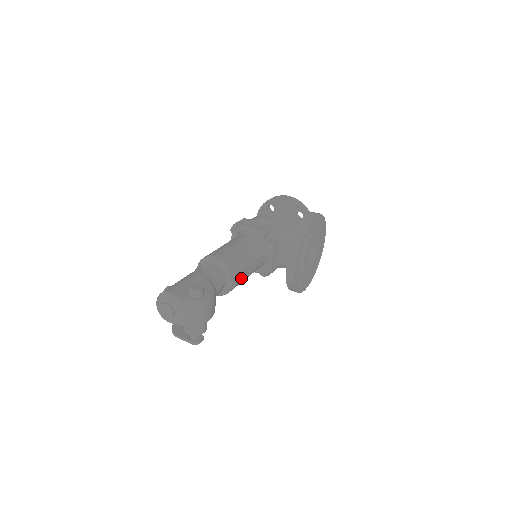
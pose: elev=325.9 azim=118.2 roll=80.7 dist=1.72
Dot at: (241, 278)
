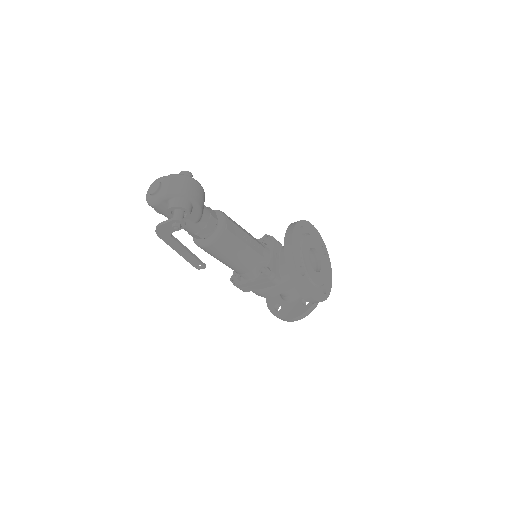
Dot at: (235, 232)
